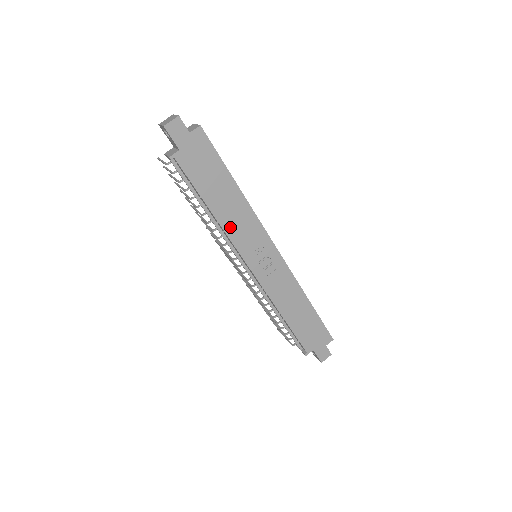
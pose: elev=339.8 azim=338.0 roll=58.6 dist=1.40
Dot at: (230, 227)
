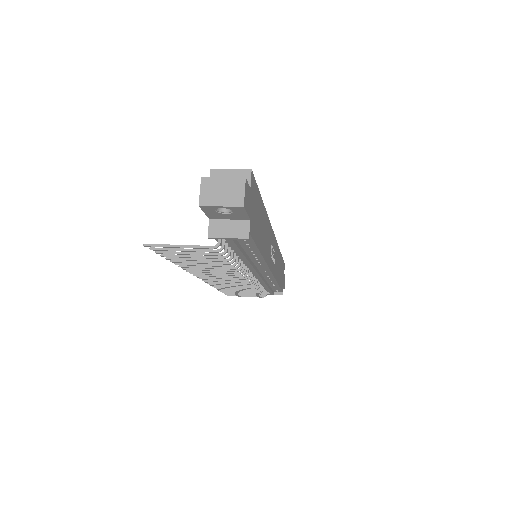
Dot at: (266, 253)
